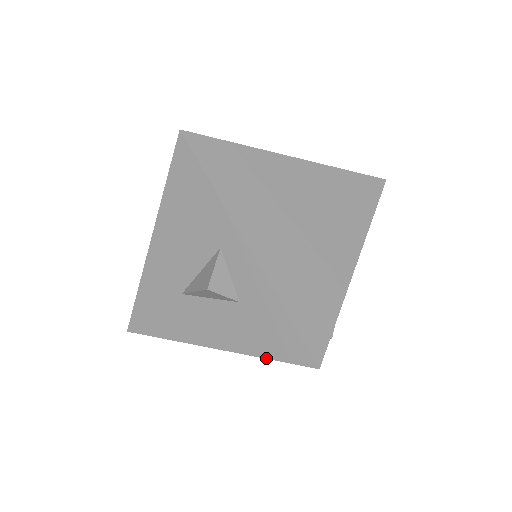
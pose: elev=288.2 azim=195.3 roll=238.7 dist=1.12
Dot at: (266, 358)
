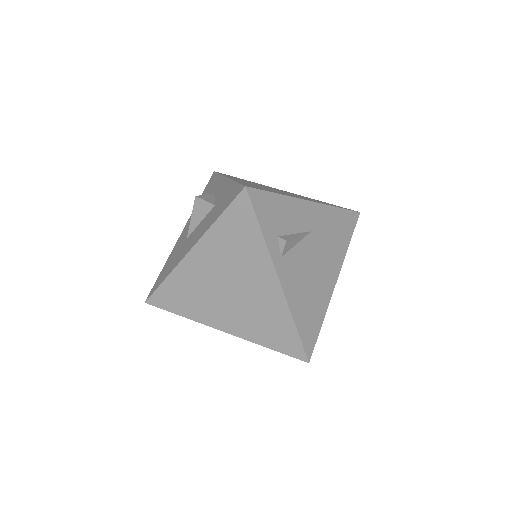
Dot at: (219, 216)
